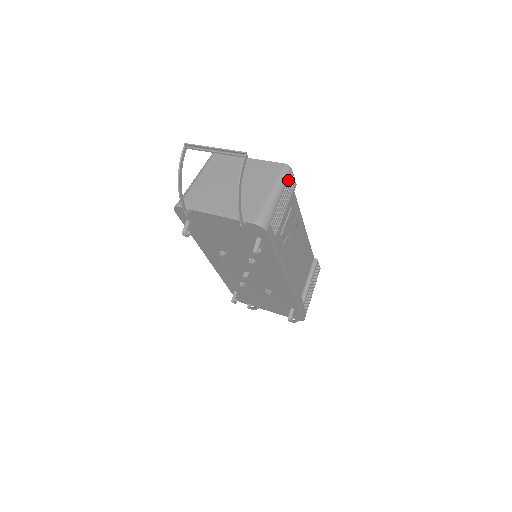
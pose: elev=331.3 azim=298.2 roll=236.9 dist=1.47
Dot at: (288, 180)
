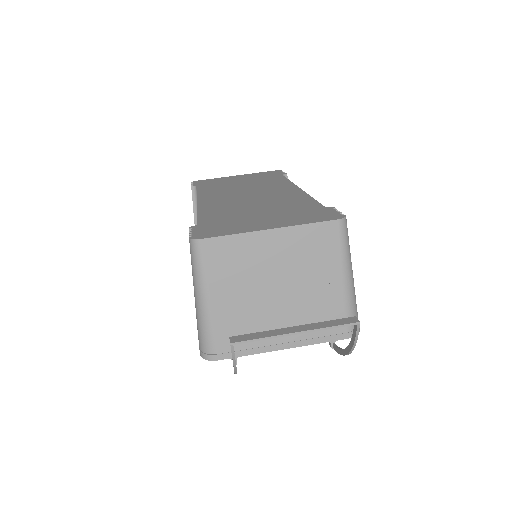
Dot at: occluded
